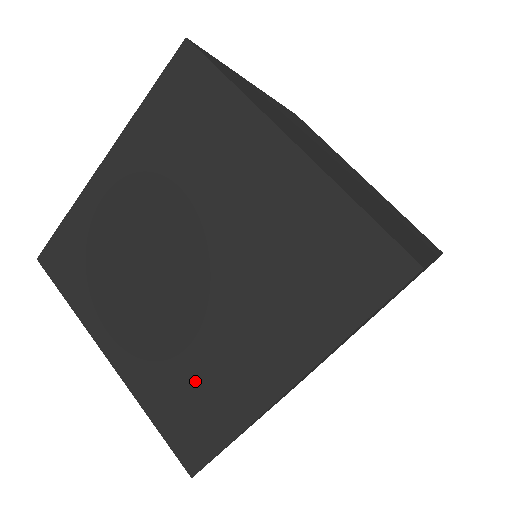
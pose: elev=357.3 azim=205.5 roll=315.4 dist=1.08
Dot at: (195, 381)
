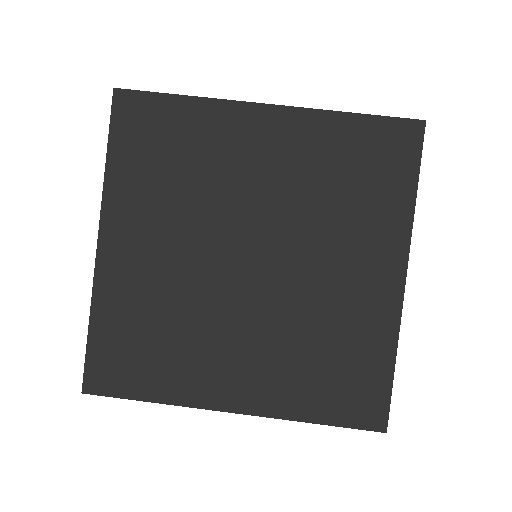
Dot at: (161, 337)
